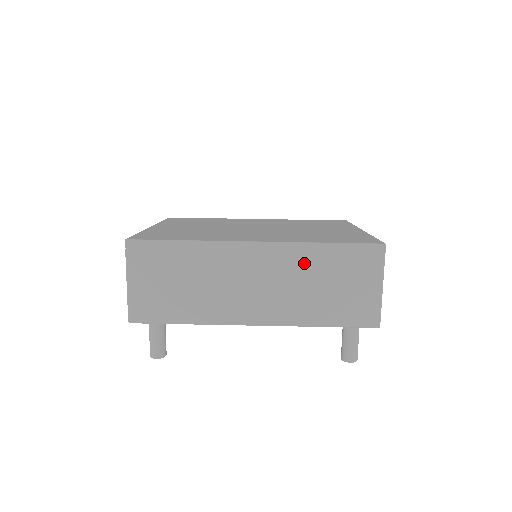
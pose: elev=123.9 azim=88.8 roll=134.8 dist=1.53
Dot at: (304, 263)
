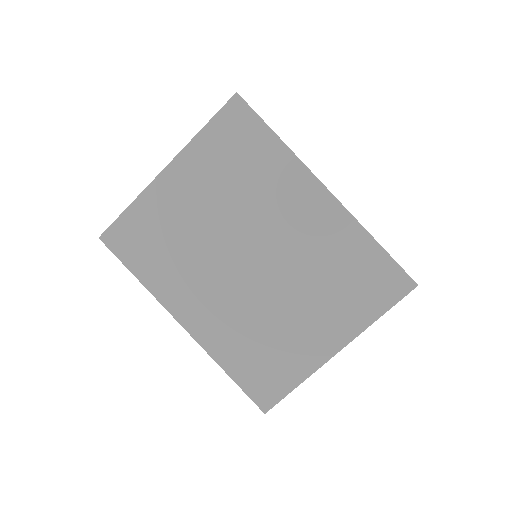
Dot at: occluded
